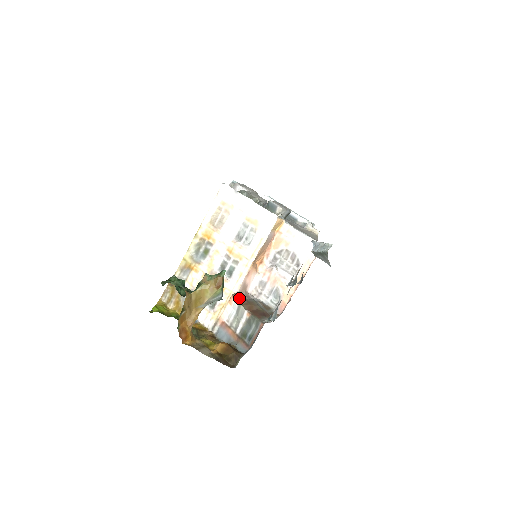
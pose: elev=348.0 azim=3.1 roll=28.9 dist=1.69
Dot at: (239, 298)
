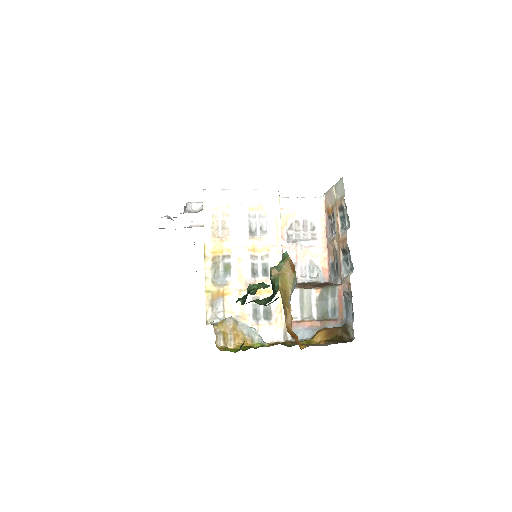
Dot at: occluded
